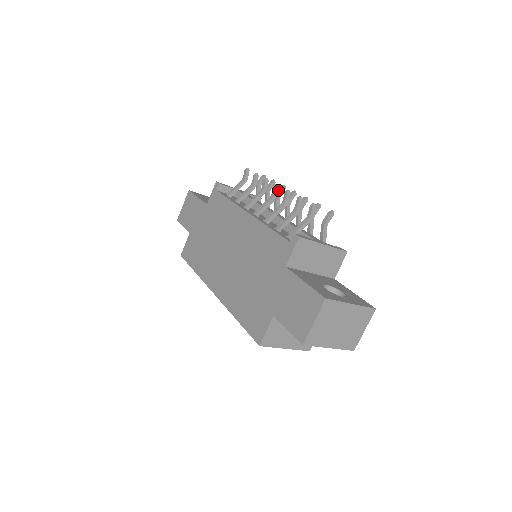
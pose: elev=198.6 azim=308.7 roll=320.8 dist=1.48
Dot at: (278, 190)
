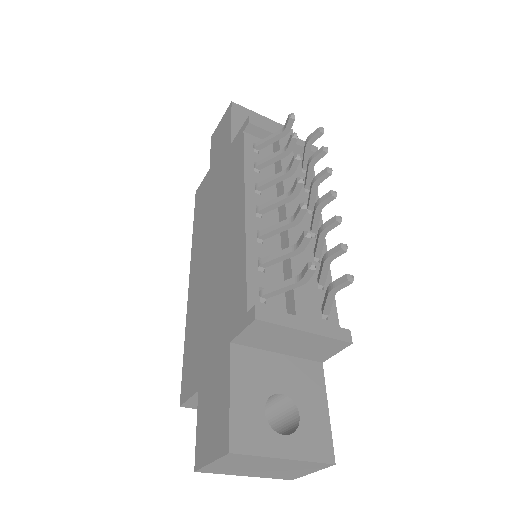
Dot at: (319, 173)
